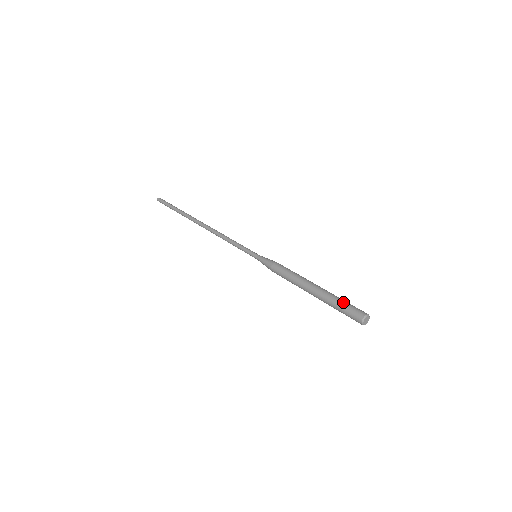
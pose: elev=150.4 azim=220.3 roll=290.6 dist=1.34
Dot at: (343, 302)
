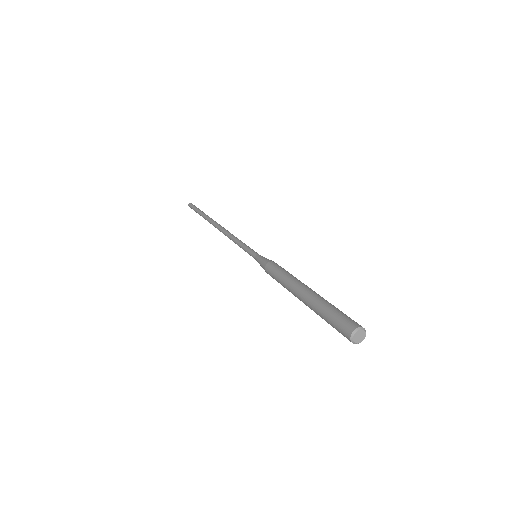
Dot at: (328, 314)
